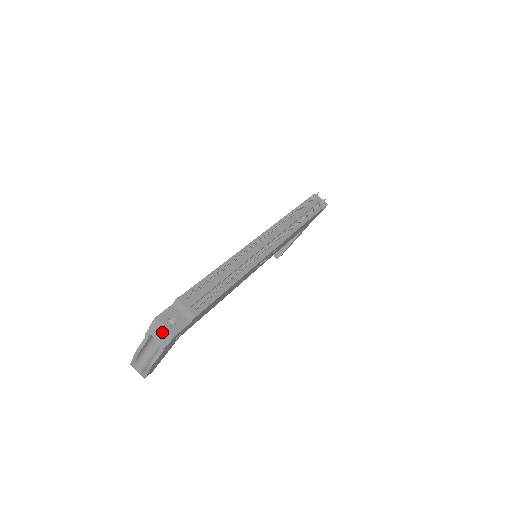
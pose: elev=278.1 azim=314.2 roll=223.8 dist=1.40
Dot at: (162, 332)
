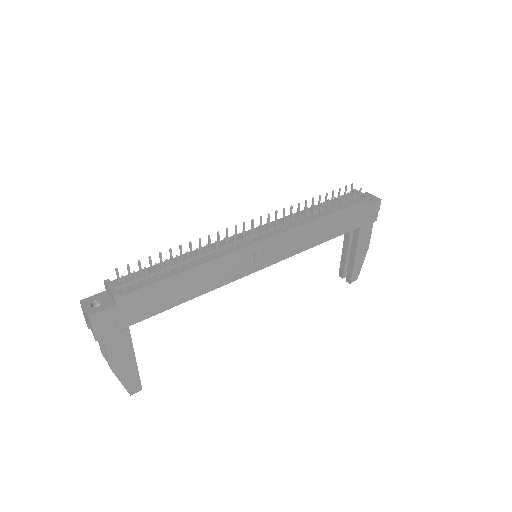
Dot at: (86, 315)
